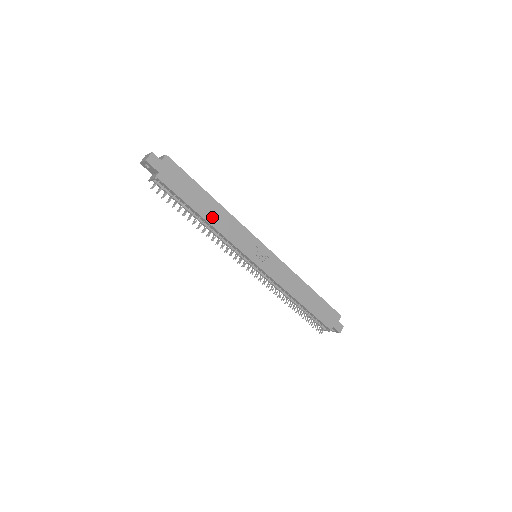
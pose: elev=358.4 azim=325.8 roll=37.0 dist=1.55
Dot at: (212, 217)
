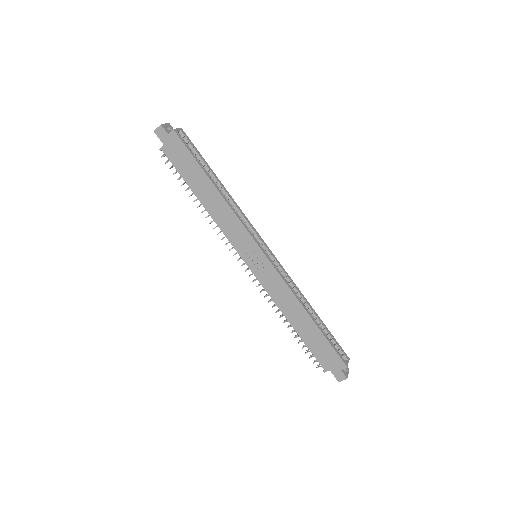
Dot at: (208, 202)
